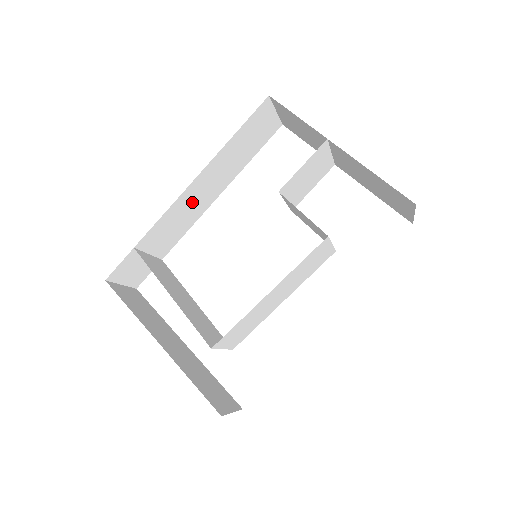
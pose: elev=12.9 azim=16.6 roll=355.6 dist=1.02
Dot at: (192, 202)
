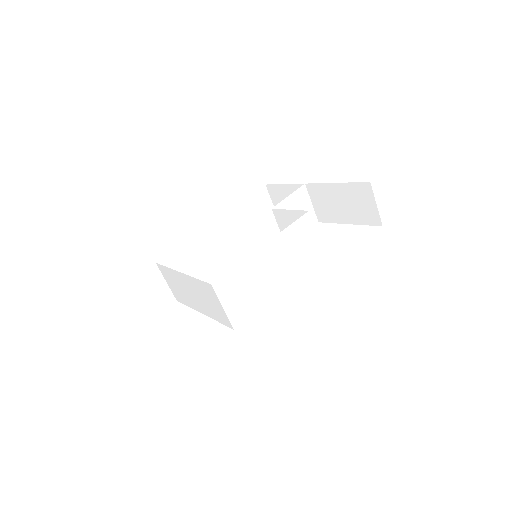
Dot at: (207, 248)
